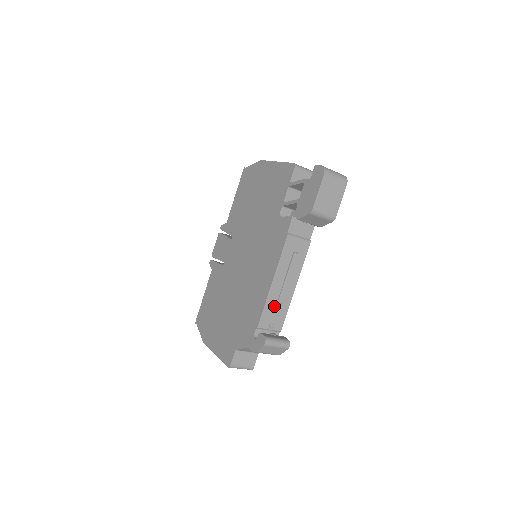
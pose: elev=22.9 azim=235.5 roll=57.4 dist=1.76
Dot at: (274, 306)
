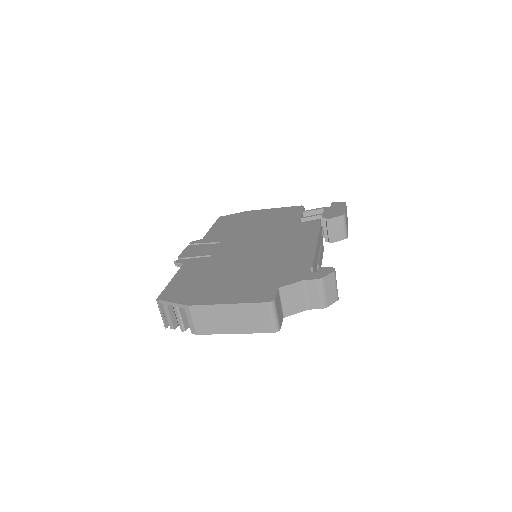
Dot at: (316, 265)
